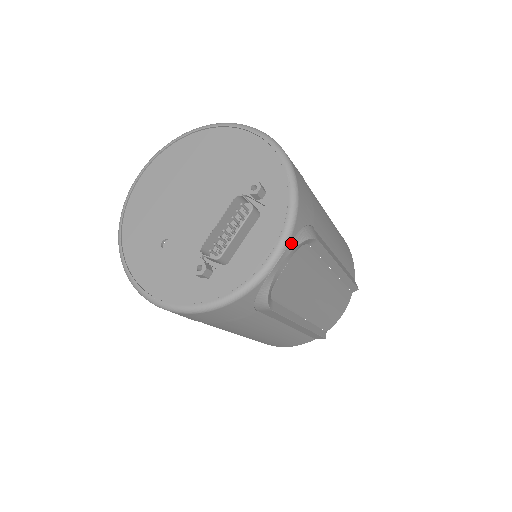
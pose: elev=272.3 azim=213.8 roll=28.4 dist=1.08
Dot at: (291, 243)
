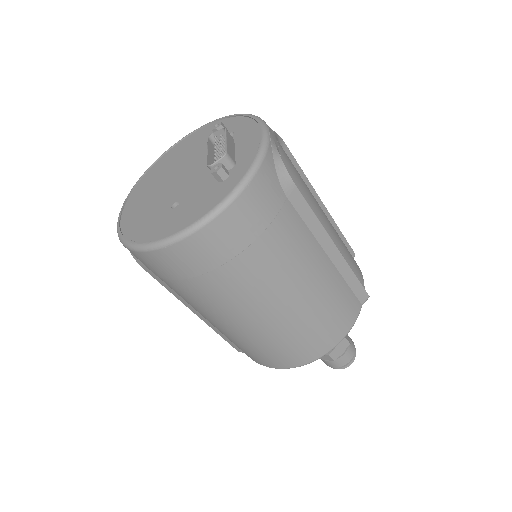
Dot at: occluded
